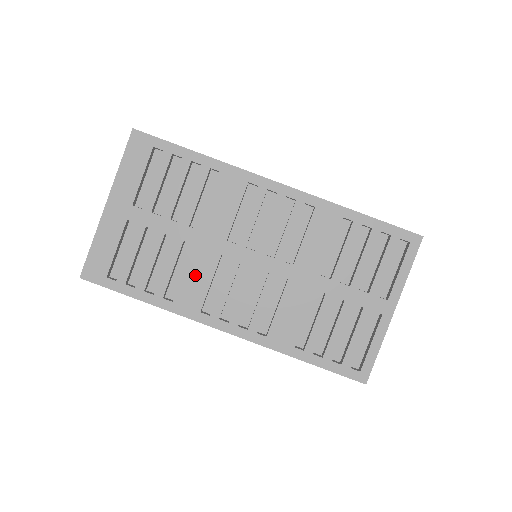
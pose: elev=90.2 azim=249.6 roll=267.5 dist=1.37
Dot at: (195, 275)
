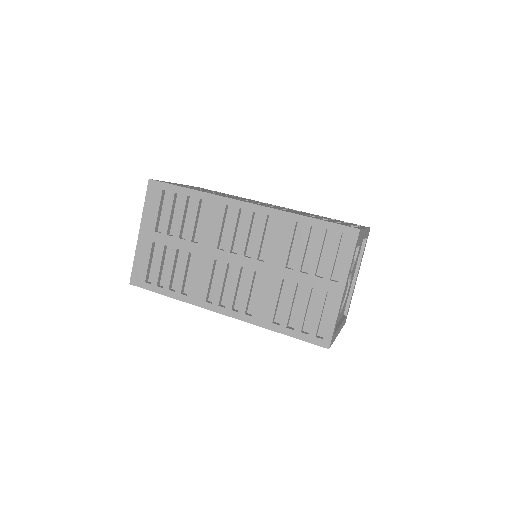
Dot at: (199, 276)
